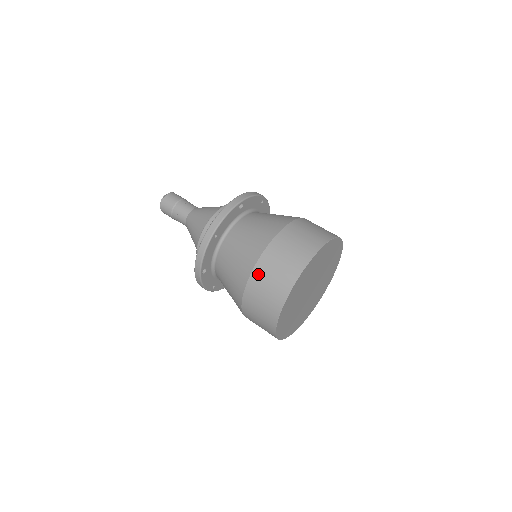
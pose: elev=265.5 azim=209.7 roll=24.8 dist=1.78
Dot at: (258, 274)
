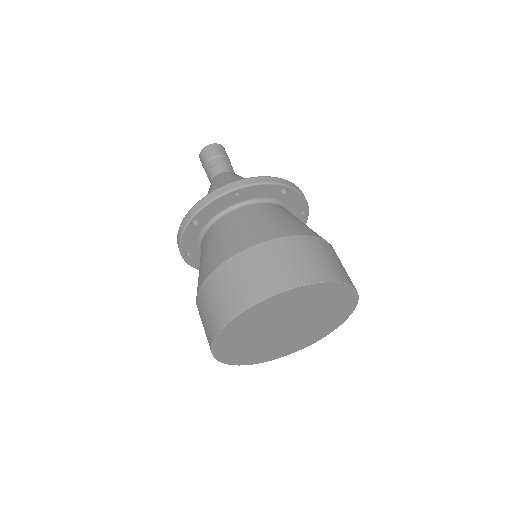
Dot at: (251, 255)
